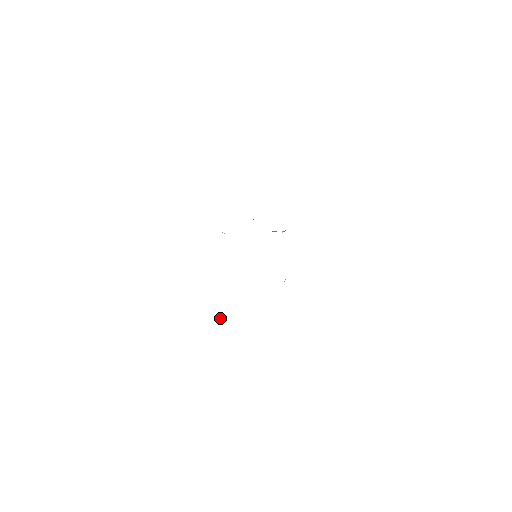
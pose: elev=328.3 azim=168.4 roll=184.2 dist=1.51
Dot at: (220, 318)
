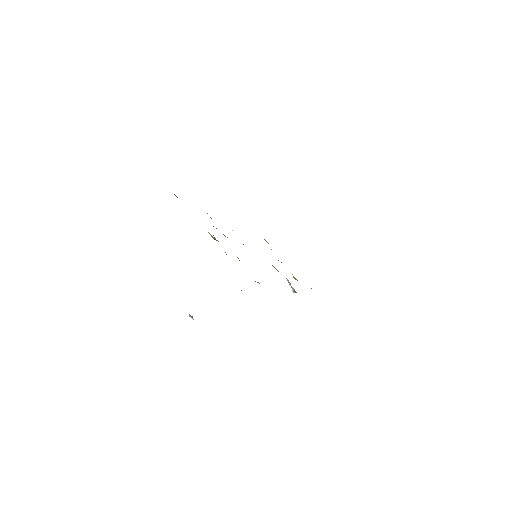
Dot at: occluded
